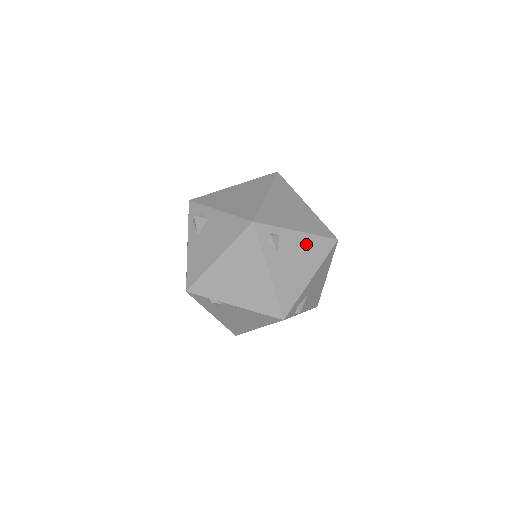
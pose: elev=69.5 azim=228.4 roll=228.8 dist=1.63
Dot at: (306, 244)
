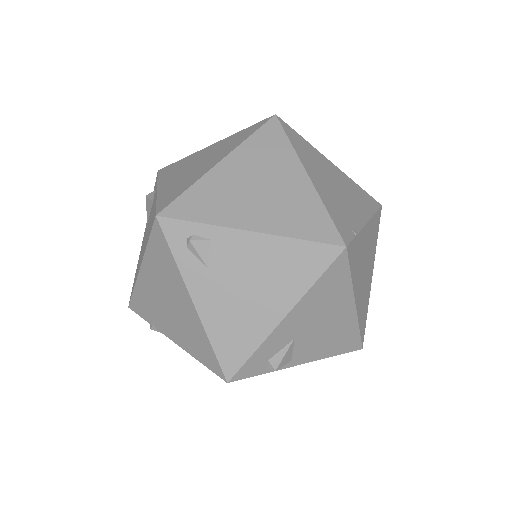
Dot at: (269, 255)
